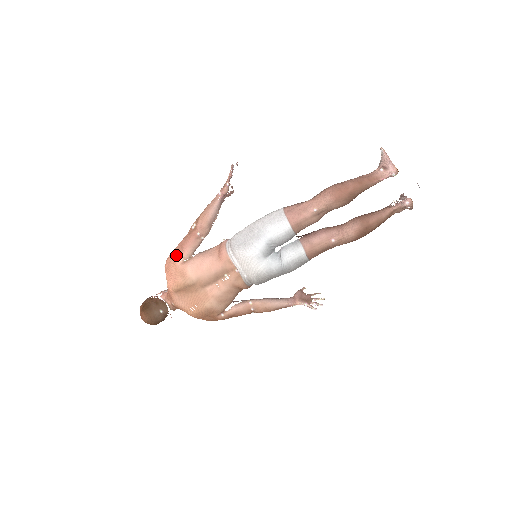
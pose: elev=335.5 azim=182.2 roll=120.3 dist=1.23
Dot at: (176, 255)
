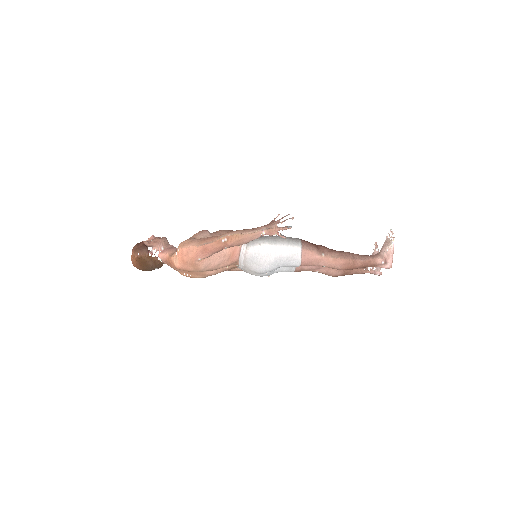
Dot at: (198, 256)
